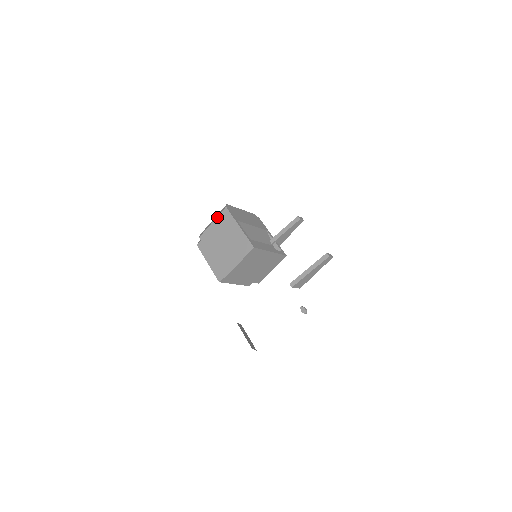
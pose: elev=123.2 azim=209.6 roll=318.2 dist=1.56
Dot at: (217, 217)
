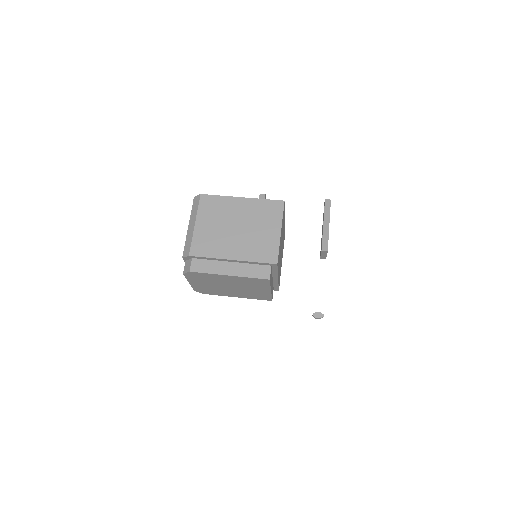
Dot at: (197, 213)
